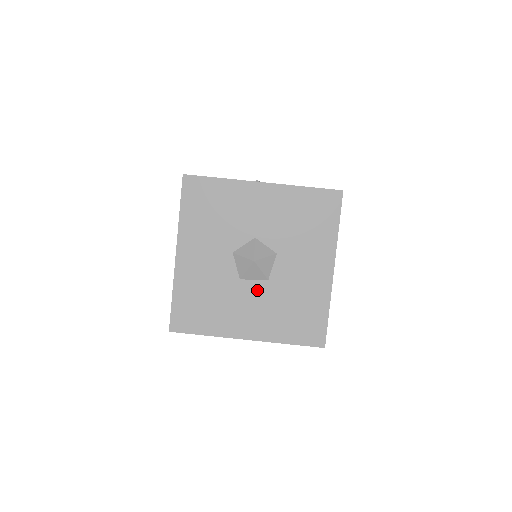
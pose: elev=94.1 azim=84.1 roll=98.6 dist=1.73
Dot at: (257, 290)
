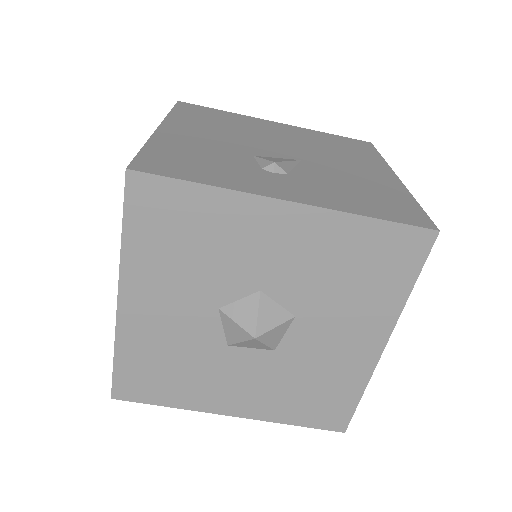
Dot at: (254, 361)
